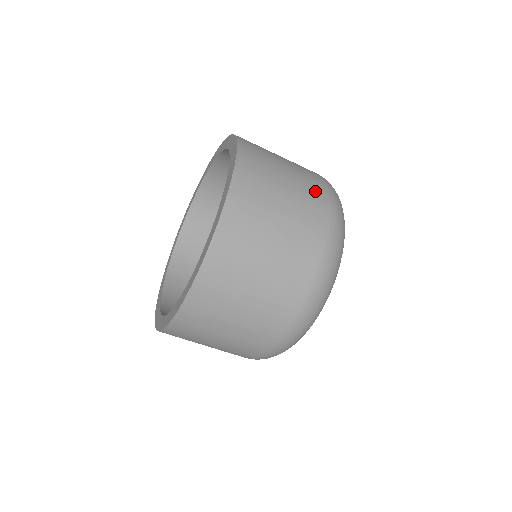
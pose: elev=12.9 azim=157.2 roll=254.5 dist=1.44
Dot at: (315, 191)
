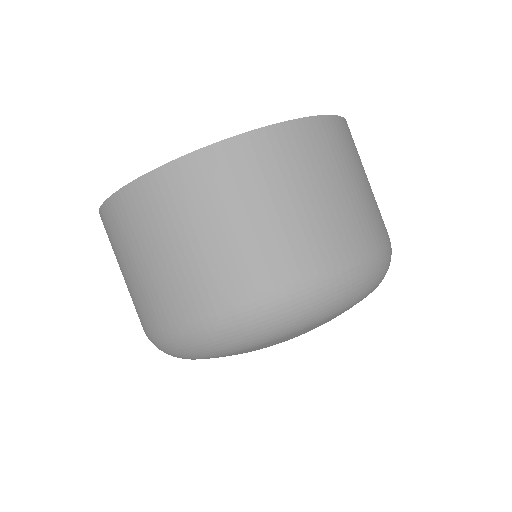
Dot at: occluded
